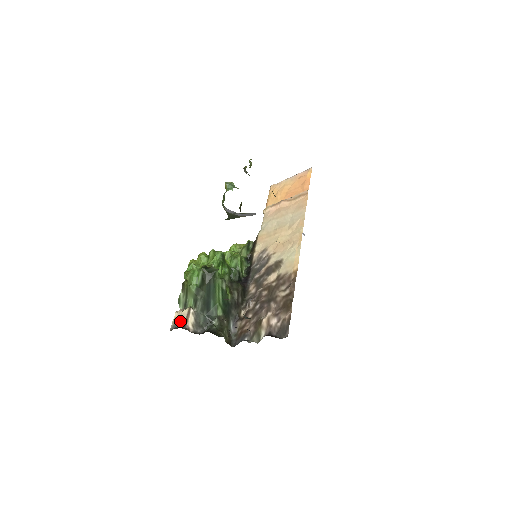
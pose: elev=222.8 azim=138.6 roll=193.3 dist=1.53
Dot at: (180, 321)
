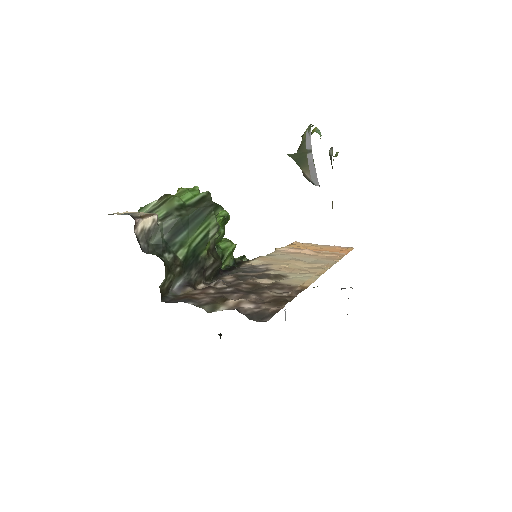
Dot at: occluded
